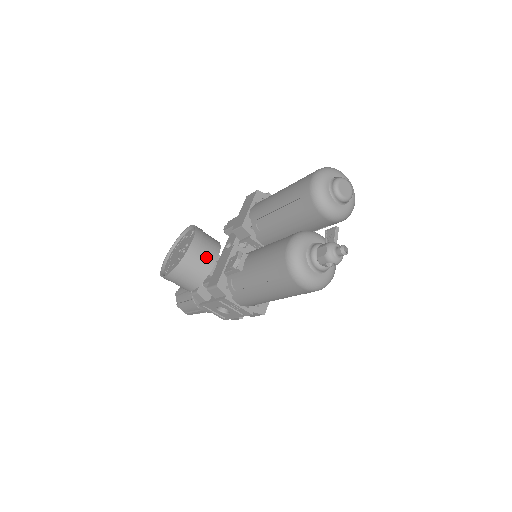
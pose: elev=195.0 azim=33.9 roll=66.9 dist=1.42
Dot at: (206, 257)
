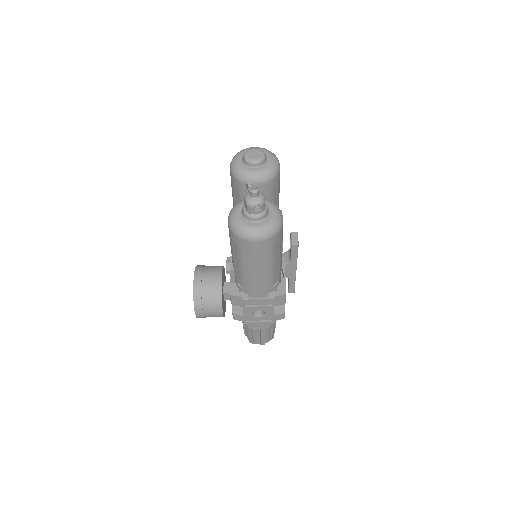
Dot at: (211, 280)
